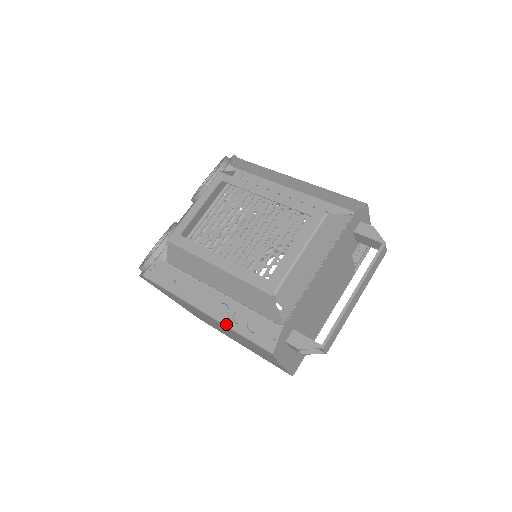
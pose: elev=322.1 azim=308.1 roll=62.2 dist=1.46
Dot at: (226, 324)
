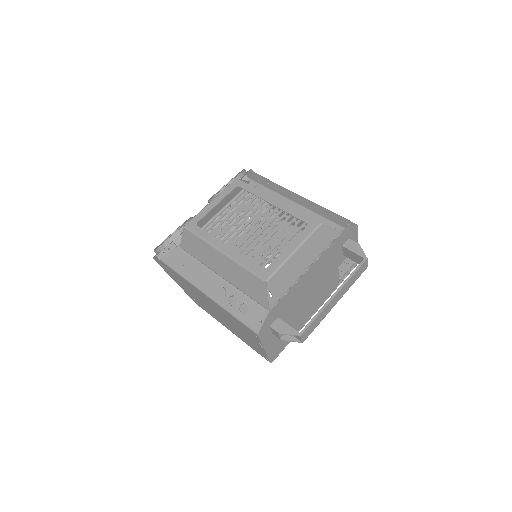
Dot at: (222, 305)
